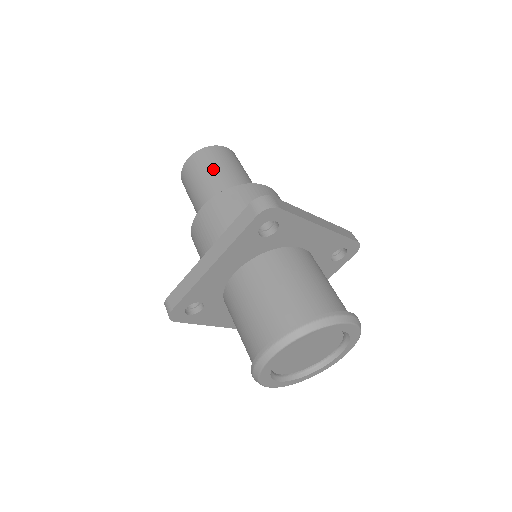
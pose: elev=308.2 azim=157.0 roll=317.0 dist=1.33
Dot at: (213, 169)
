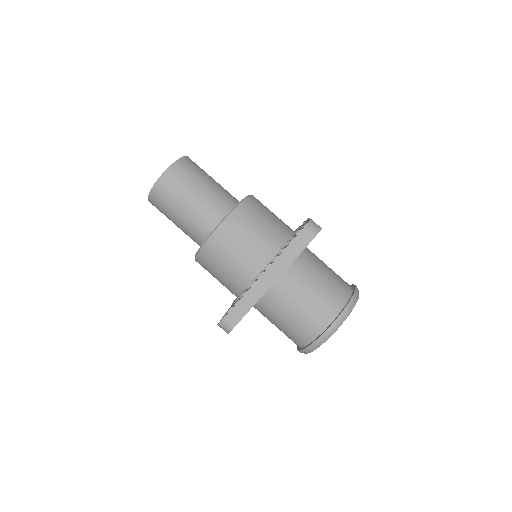
Dot at: (198, 185)
